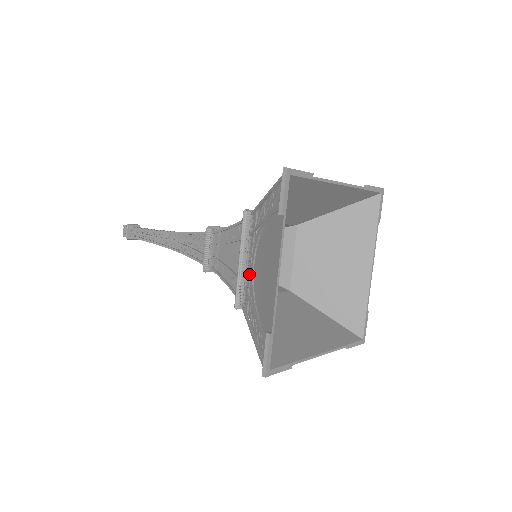
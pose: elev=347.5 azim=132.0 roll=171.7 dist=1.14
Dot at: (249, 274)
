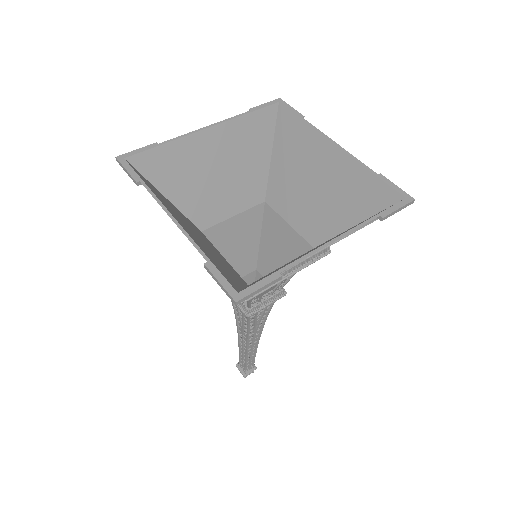
Dot at: occluded
